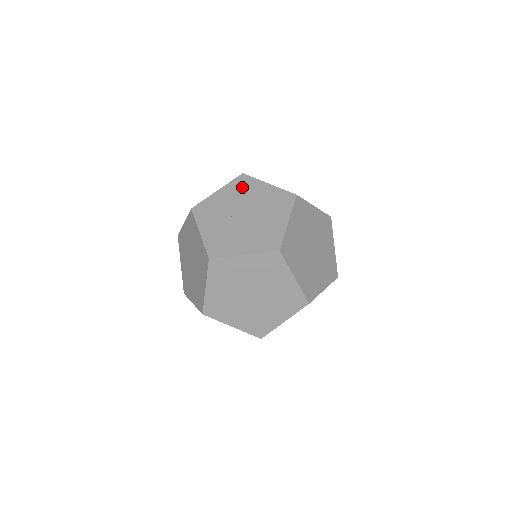
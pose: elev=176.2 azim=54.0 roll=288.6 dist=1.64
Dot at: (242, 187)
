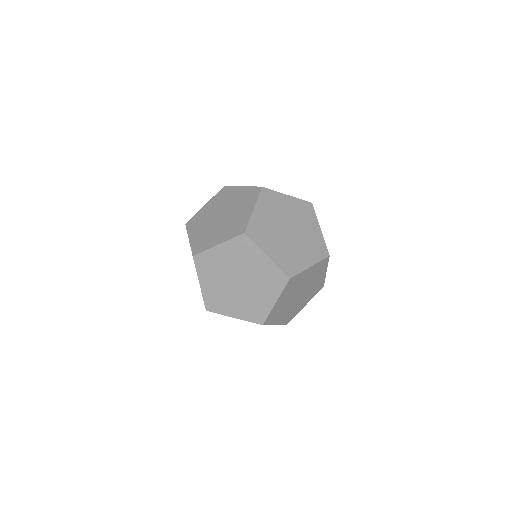
Dot at: (271, 202)
